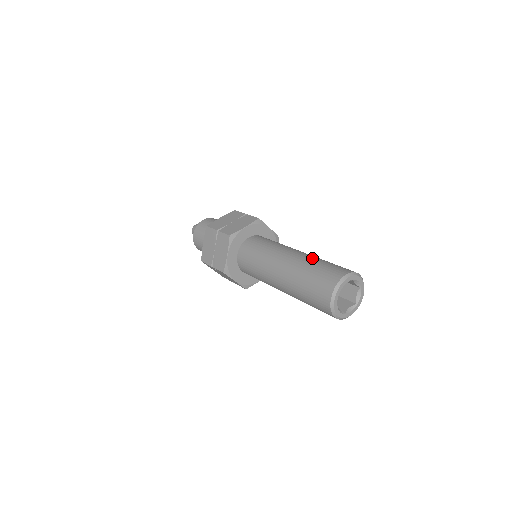
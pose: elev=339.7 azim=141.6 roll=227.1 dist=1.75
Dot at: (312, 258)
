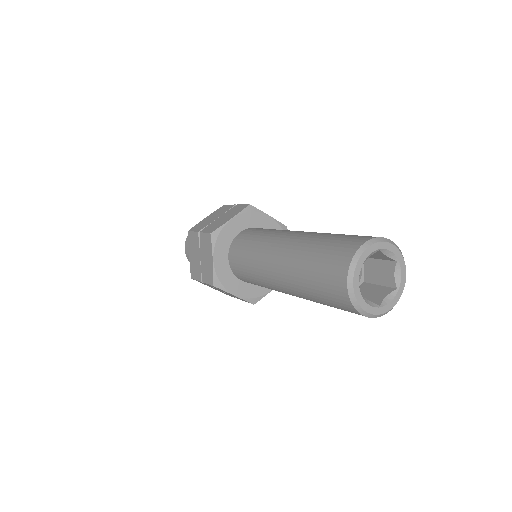
Dot at: occluded
